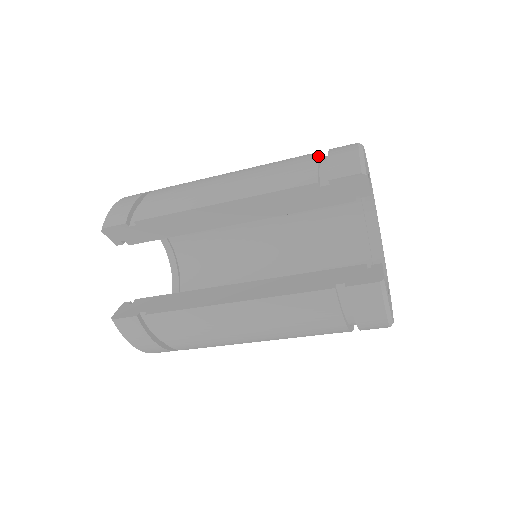
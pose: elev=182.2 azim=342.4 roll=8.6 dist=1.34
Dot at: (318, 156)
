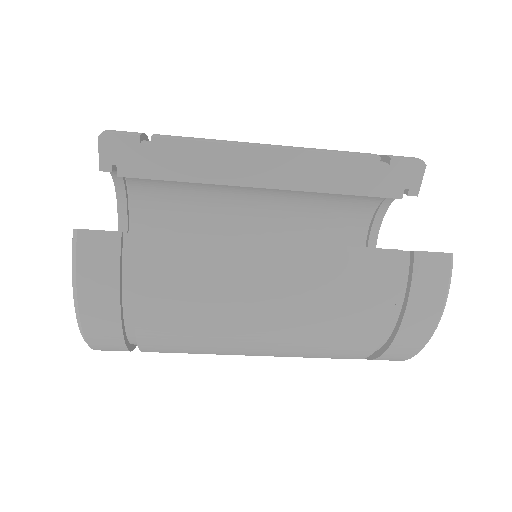
Dot at: occluded
